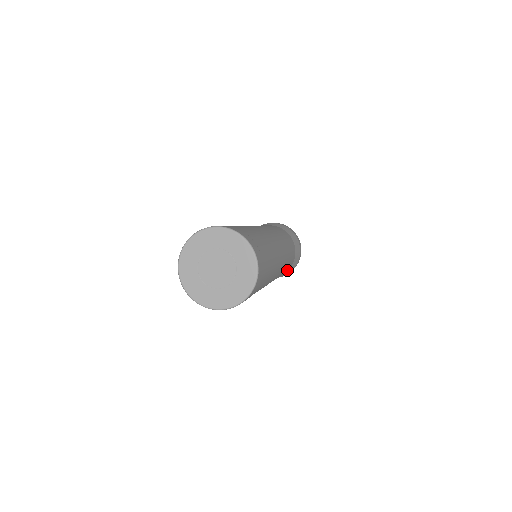
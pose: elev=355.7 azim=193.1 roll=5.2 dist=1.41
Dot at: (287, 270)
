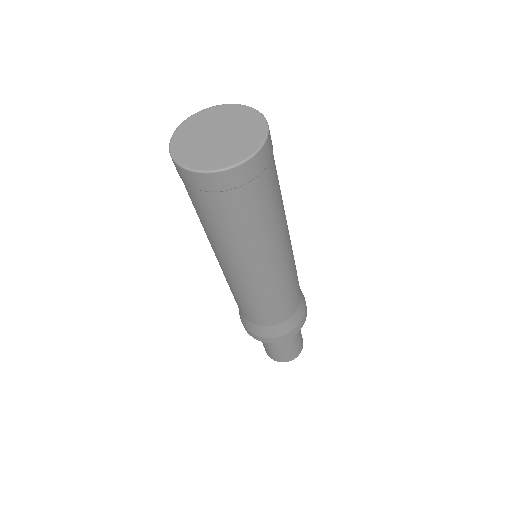
Dot at: (299, 297)
